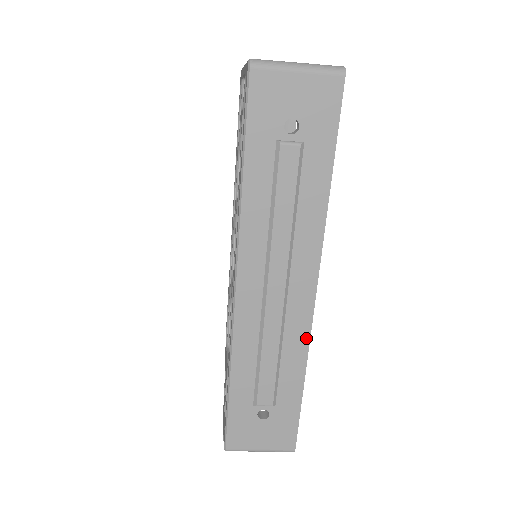
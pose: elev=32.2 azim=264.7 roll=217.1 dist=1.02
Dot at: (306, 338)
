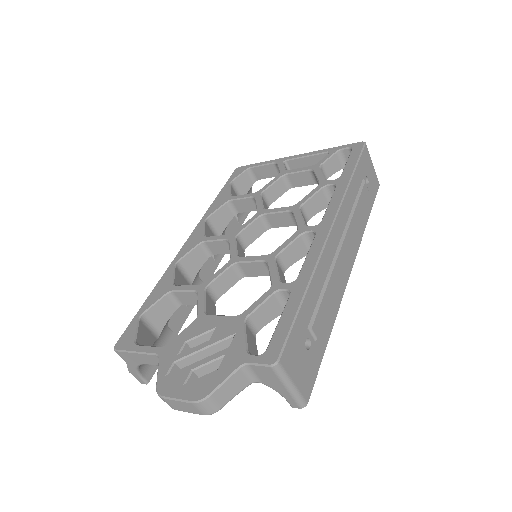
Dot at: (340, 299)
